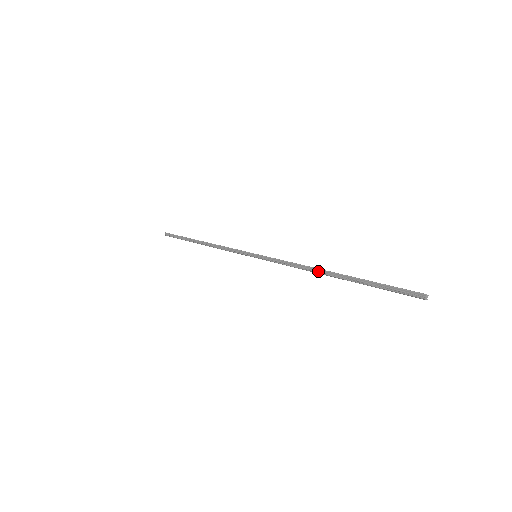
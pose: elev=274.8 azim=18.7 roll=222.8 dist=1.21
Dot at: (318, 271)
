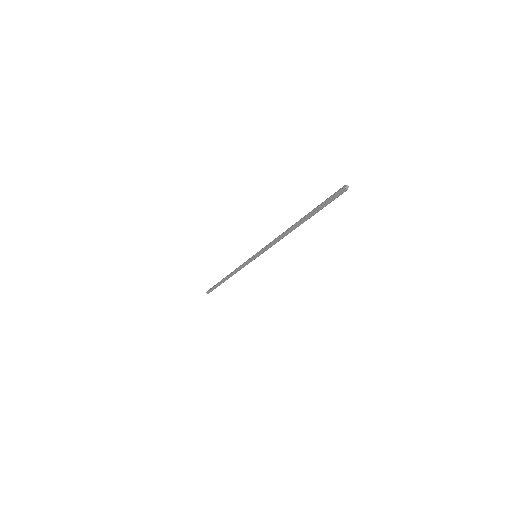
Dot at: (288, 230)
